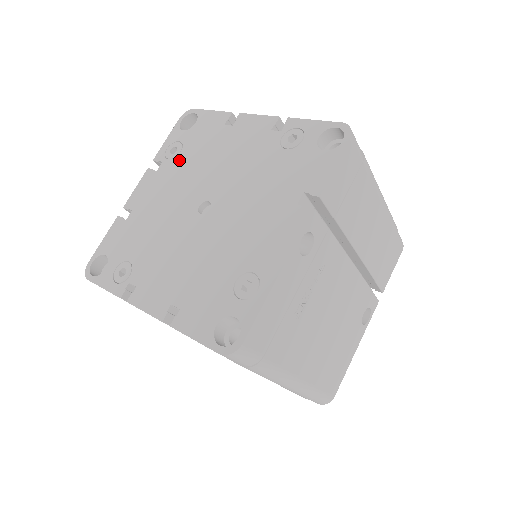
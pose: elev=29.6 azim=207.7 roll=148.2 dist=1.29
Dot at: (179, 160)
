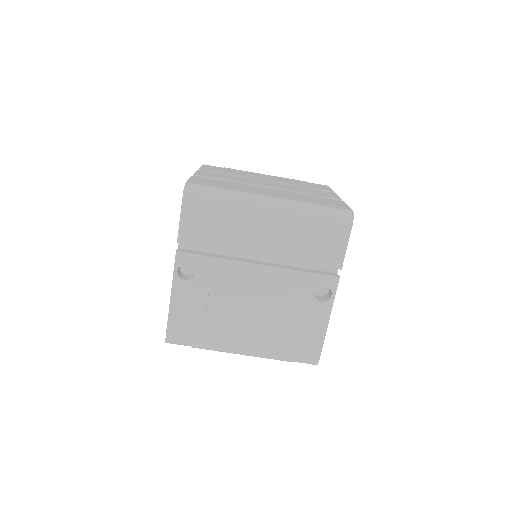
Dot at: occluded
